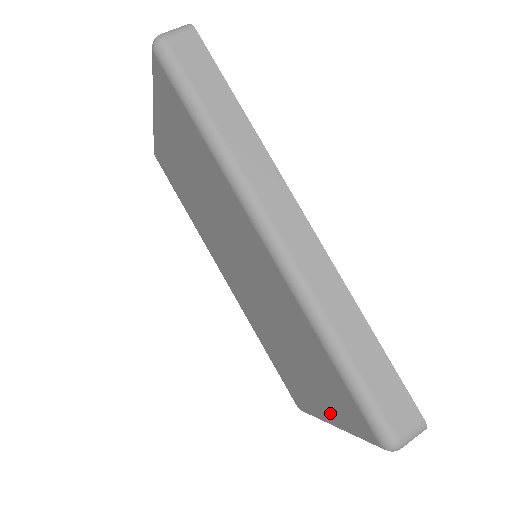
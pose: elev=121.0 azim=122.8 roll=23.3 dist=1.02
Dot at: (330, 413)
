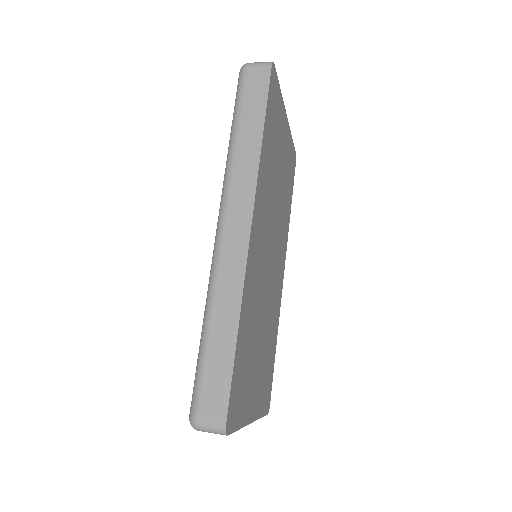
Dot at: occluded
